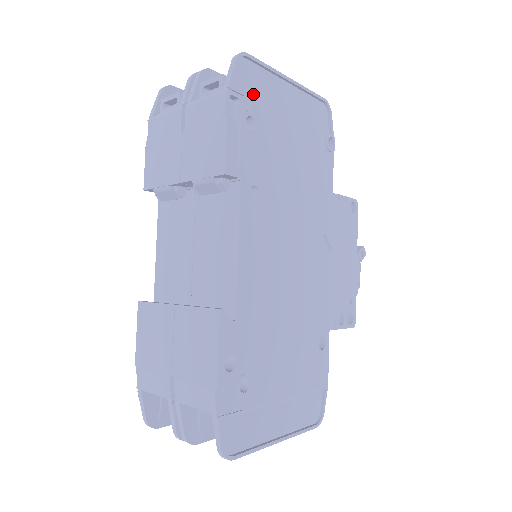
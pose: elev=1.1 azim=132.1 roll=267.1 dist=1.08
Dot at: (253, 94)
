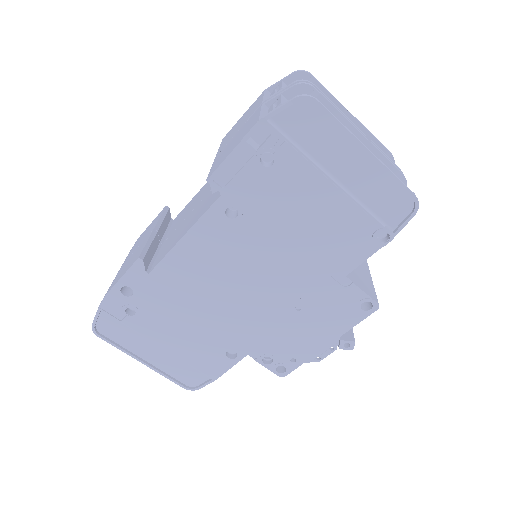
Dot at: (300, 138)
